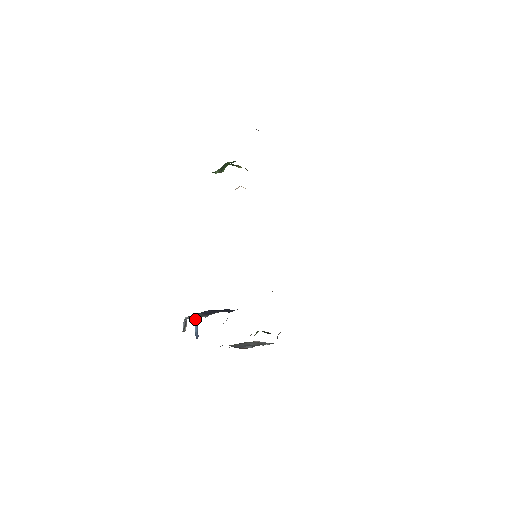
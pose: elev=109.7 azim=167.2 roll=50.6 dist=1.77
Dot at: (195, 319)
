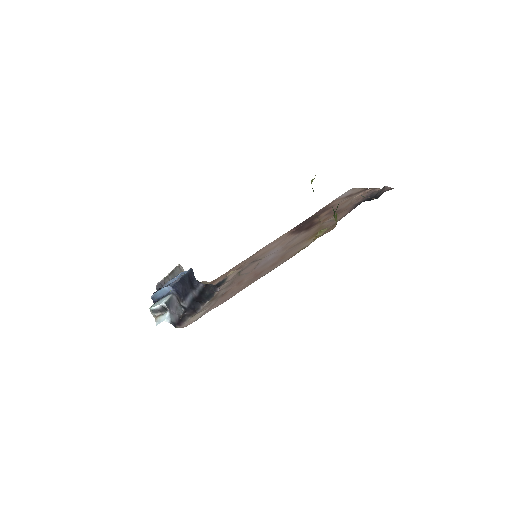
Dot at: (166, 288)
